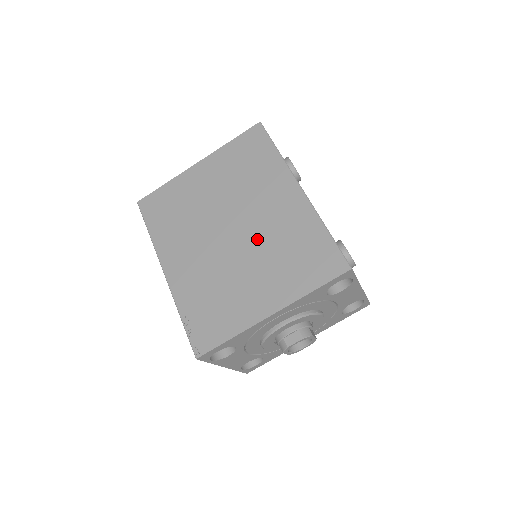
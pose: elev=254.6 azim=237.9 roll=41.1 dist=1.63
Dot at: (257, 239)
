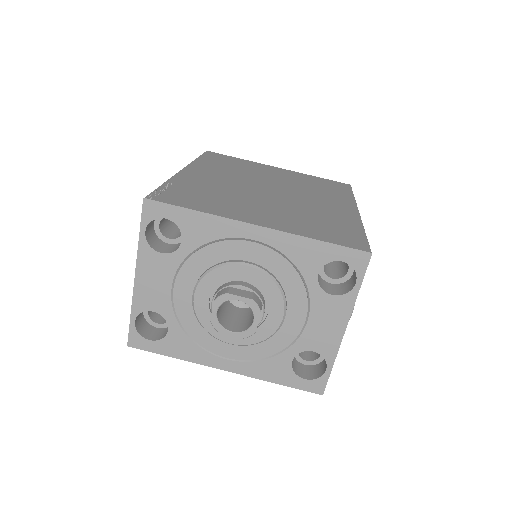
Dot at: (290, 202)
